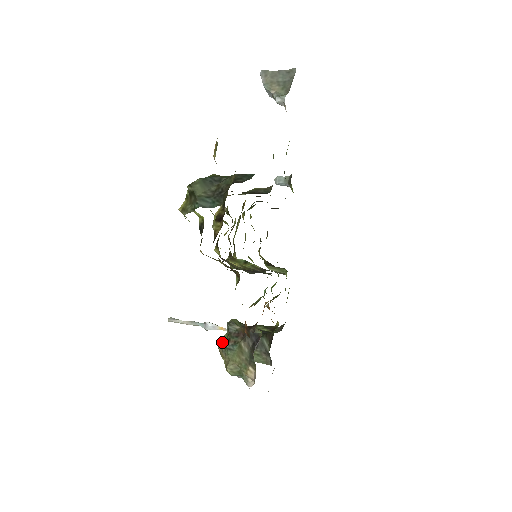
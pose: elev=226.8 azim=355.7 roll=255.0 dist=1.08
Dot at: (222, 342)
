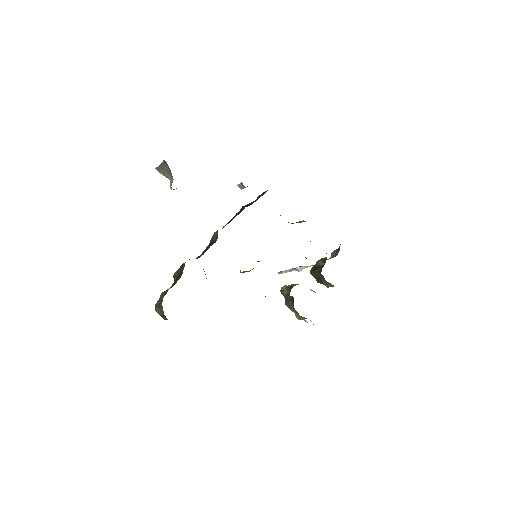
Dot at: occluded
